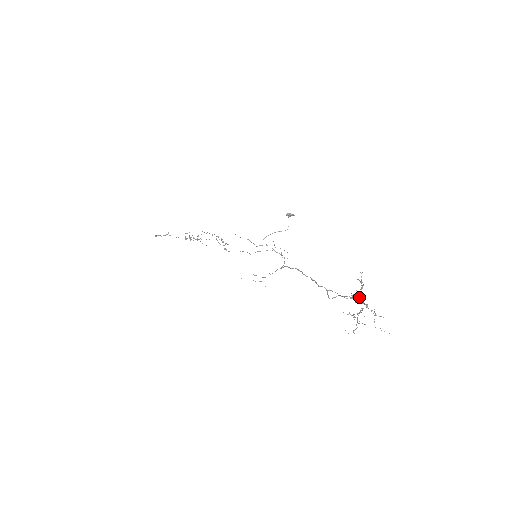
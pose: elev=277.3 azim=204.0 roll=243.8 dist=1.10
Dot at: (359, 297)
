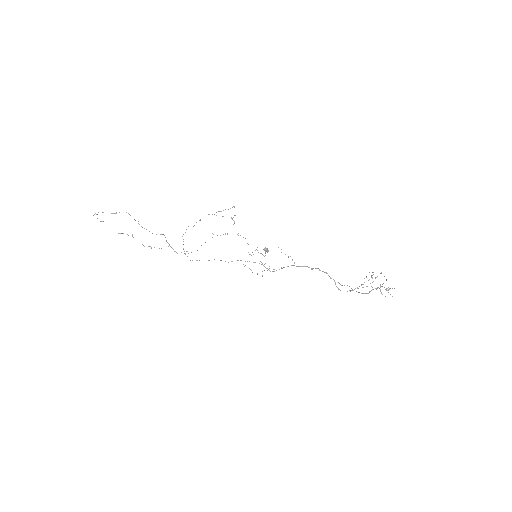
Dot at: occluded
